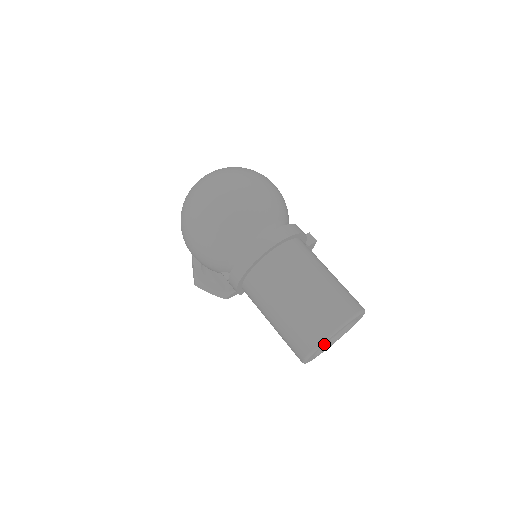
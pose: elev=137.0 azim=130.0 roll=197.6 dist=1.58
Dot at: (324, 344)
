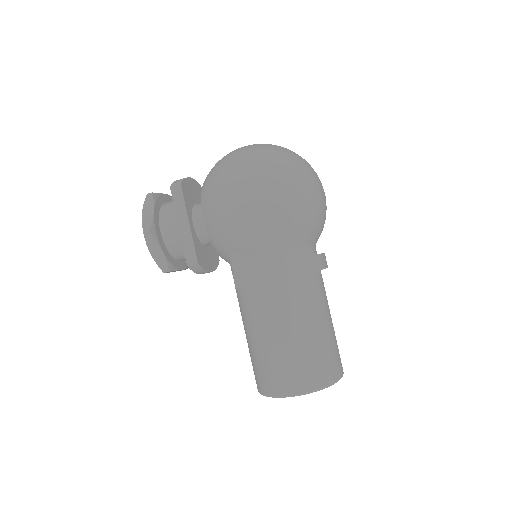
Dot at: occluded
